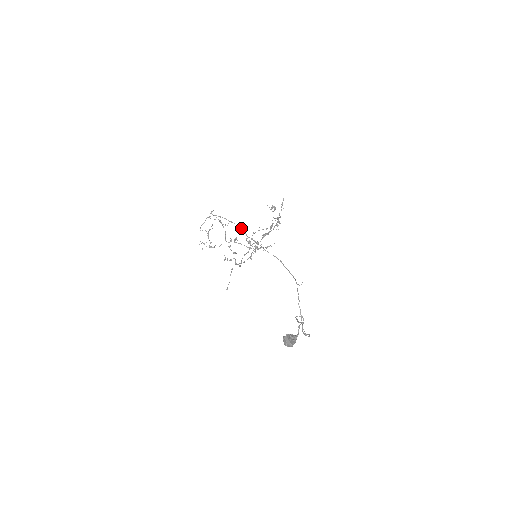
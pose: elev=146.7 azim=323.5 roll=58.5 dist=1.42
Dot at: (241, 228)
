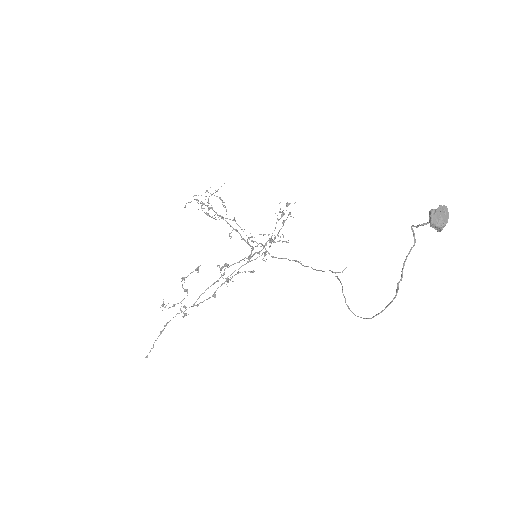
Dot at: (233, 228)
